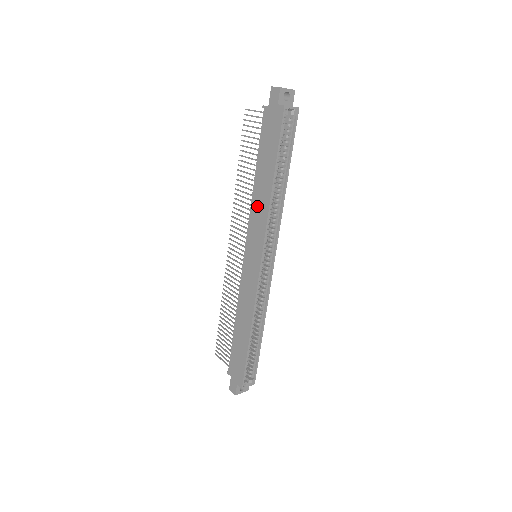
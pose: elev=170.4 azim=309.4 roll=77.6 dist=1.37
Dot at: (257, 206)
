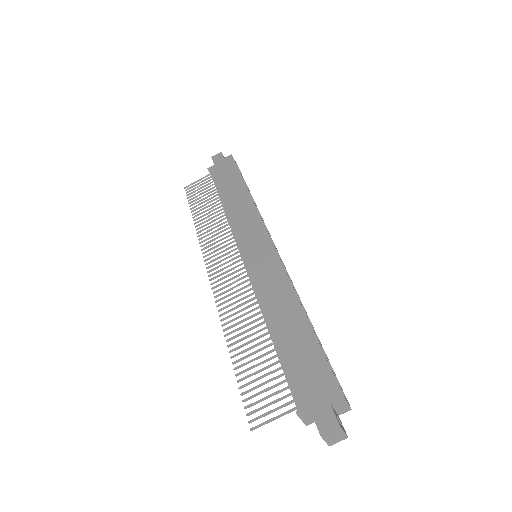
Dot at: (238, 213)
